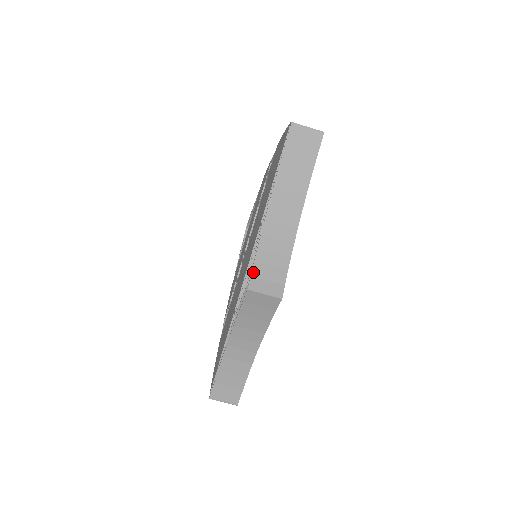
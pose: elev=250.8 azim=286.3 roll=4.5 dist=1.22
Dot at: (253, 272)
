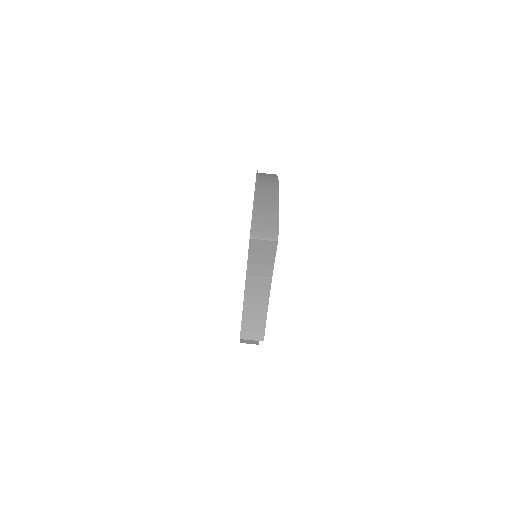
Dot at: (242, 327)
